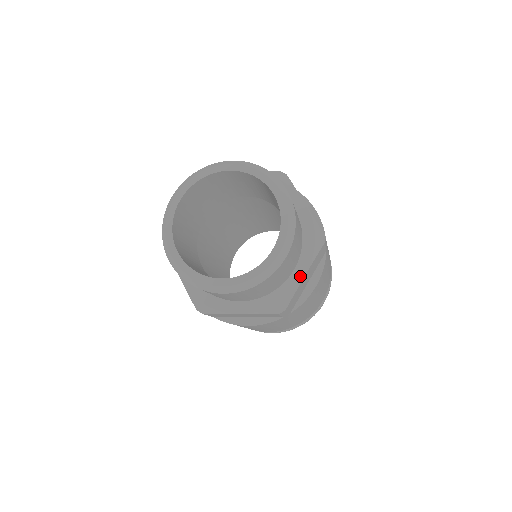
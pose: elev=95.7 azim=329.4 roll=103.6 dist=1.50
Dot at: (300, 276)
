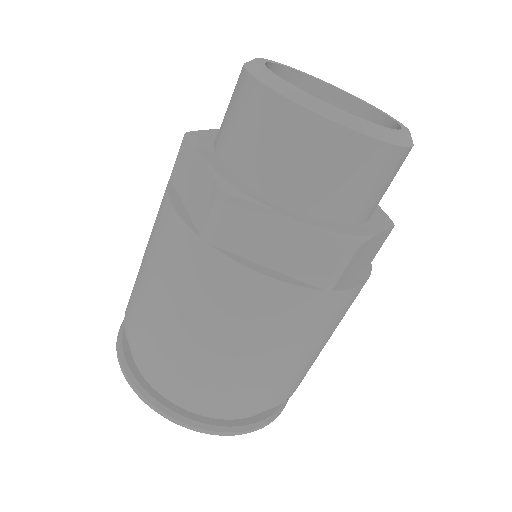
Dot at: occluded
